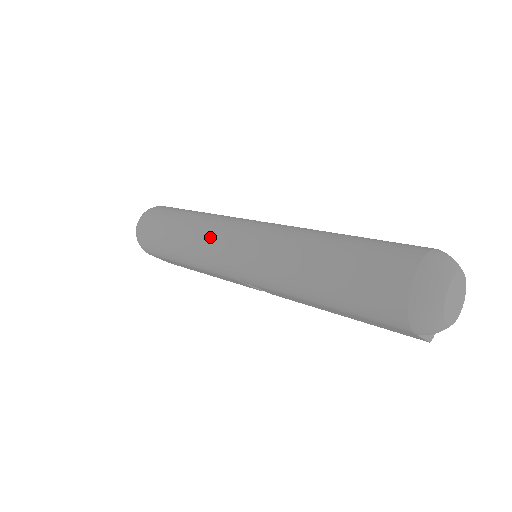
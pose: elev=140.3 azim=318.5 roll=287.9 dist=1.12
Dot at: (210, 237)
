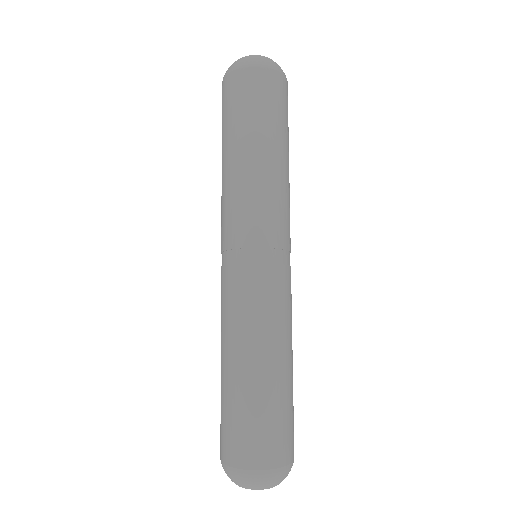
Dot at: (231, 212)
